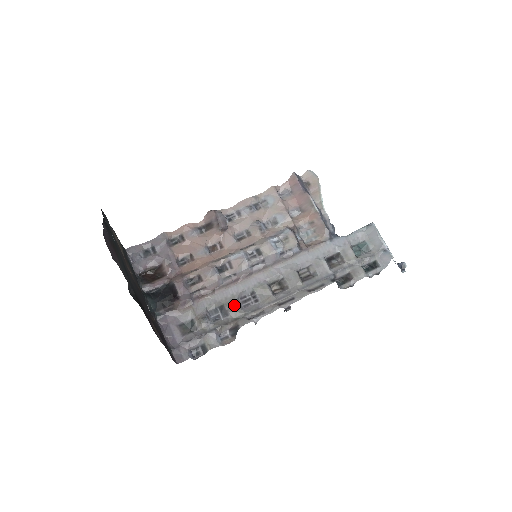
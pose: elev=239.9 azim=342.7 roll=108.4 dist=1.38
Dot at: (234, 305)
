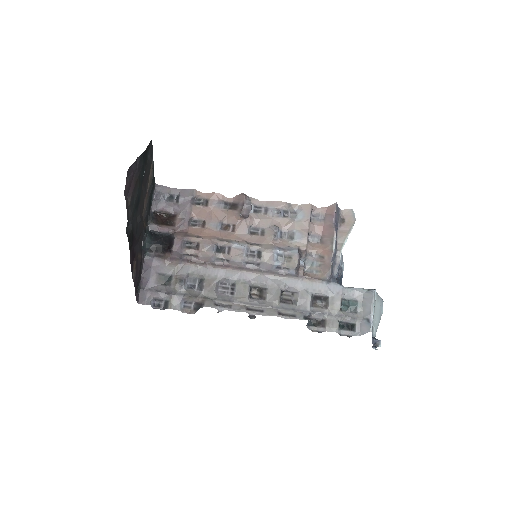
Dot at: (212, 285)
